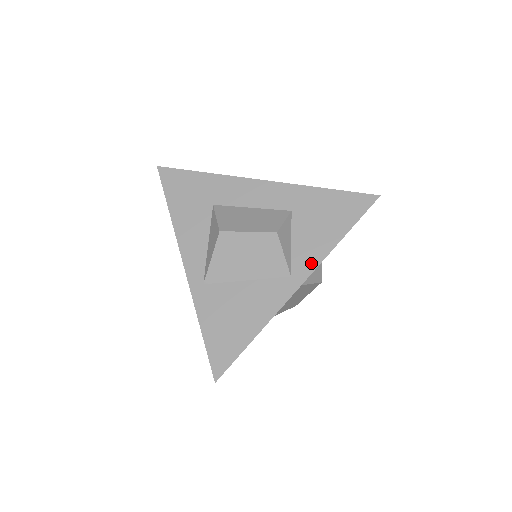
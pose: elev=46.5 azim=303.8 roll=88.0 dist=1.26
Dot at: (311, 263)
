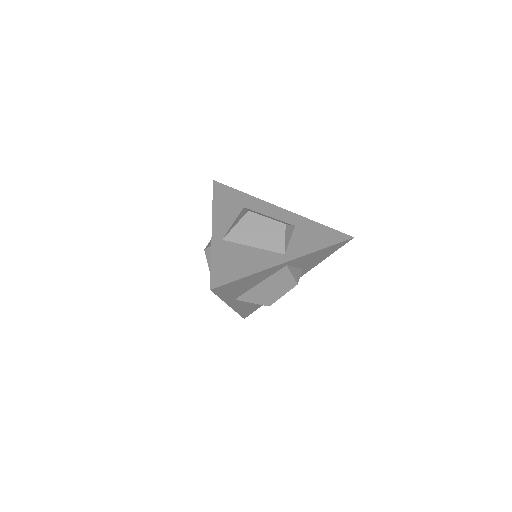
Dot at: (300, 252)
